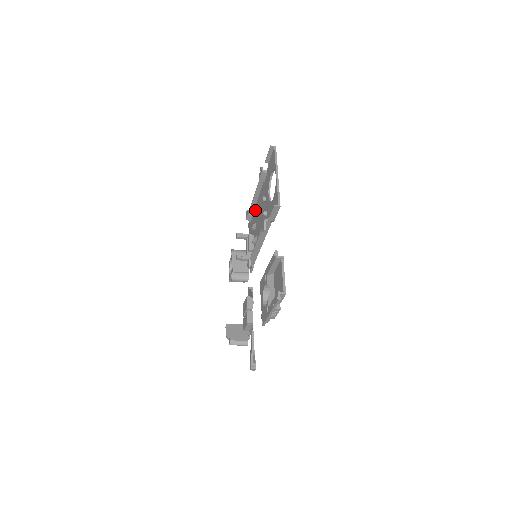
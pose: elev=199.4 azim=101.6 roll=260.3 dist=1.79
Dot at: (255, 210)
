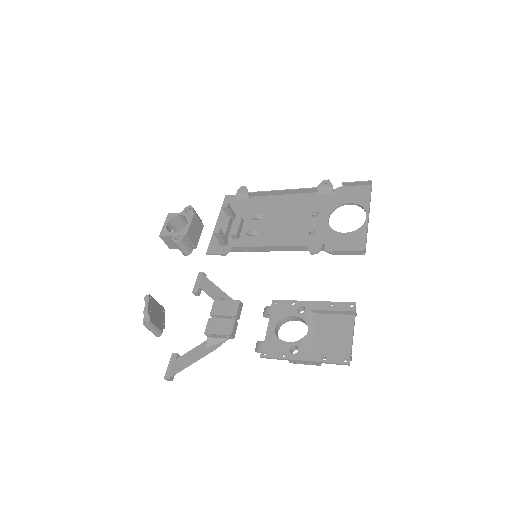
Dot at: (265, 200)
